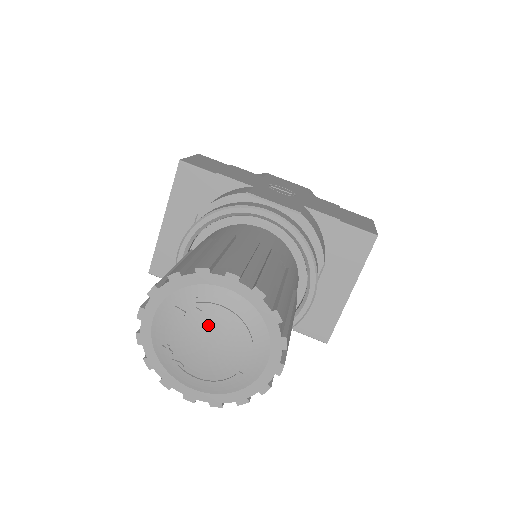
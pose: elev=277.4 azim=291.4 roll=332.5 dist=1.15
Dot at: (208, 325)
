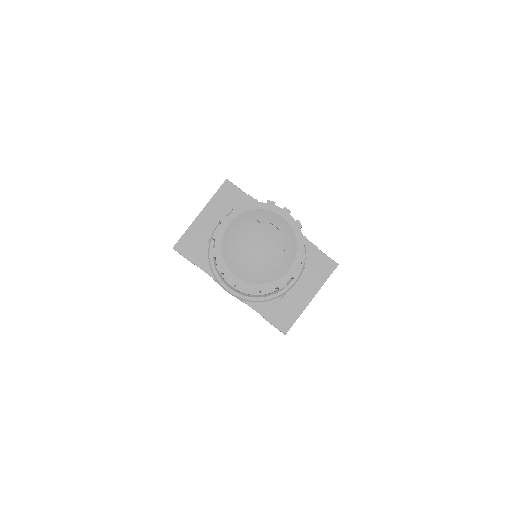
Dot at: (265, 233)
